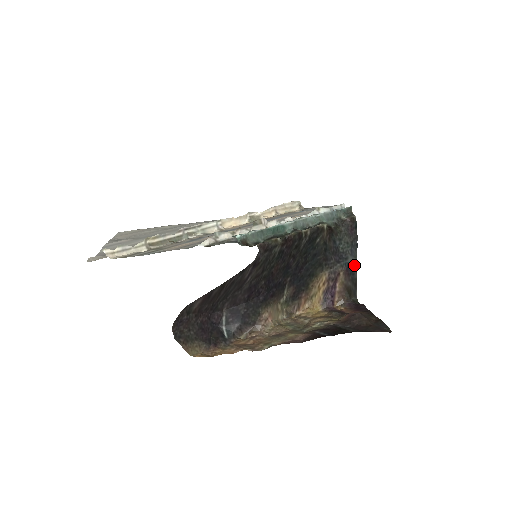
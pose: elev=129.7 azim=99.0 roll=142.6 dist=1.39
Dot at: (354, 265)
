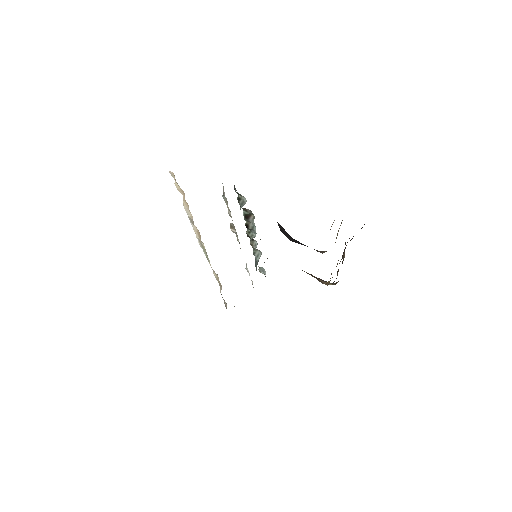
Dot at: occluded
